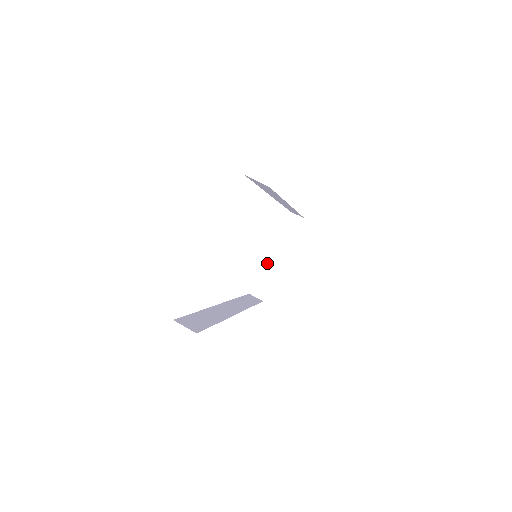
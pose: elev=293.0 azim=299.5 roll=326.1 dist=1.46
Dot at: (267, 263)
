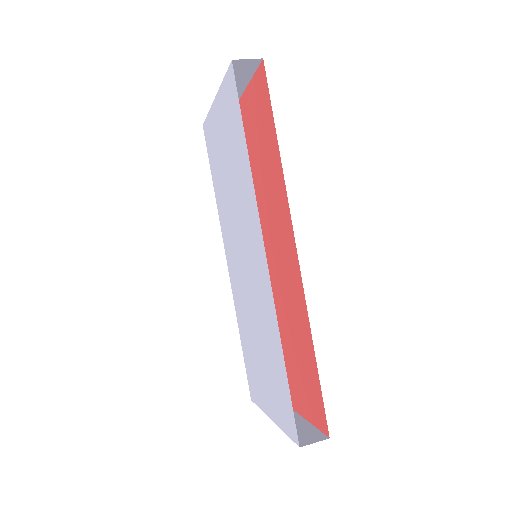
Dot at: occluded
